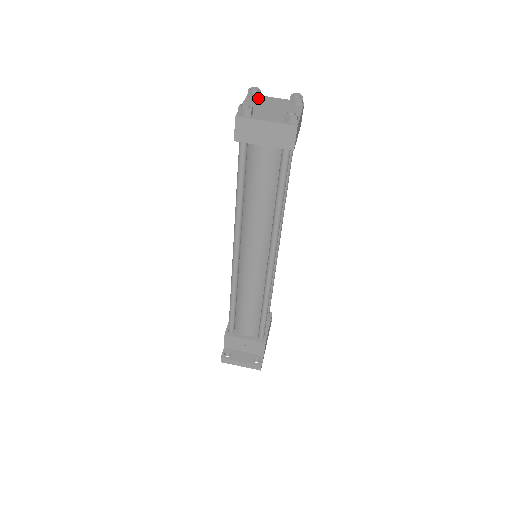
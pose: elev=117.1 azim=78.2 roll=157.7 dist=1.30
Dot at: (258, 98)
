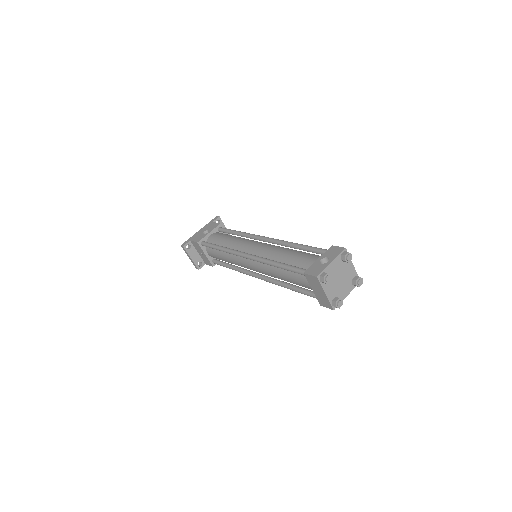
Dot at: (344, 261)
